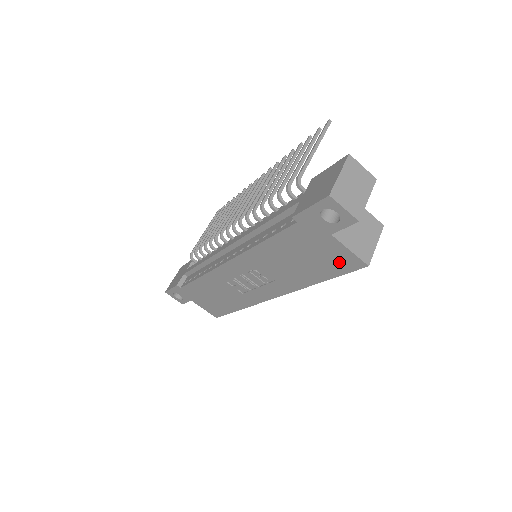
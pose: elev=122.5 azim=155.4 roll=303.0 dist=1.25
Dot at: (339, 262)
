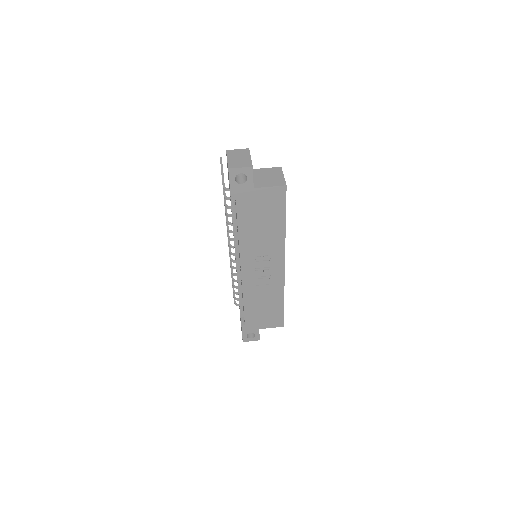
Dot at: (275, 200)
